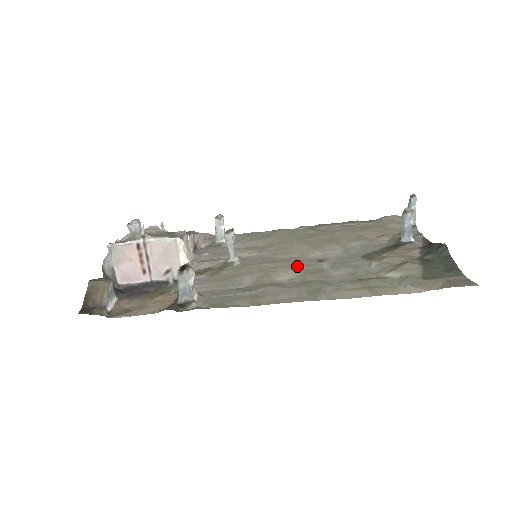
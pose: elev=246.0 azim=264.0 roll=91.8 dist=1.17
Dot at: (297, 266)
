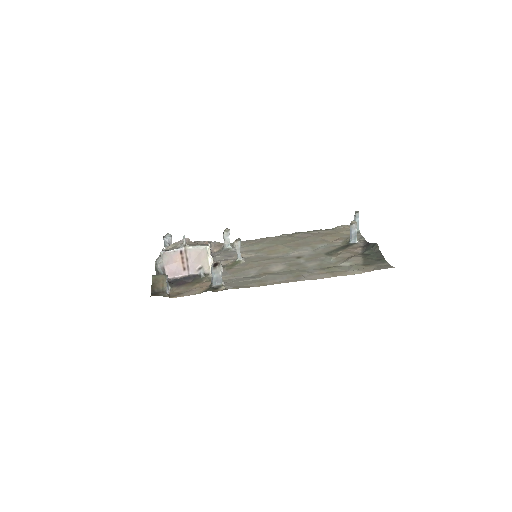
Dot at: (284, 261)
